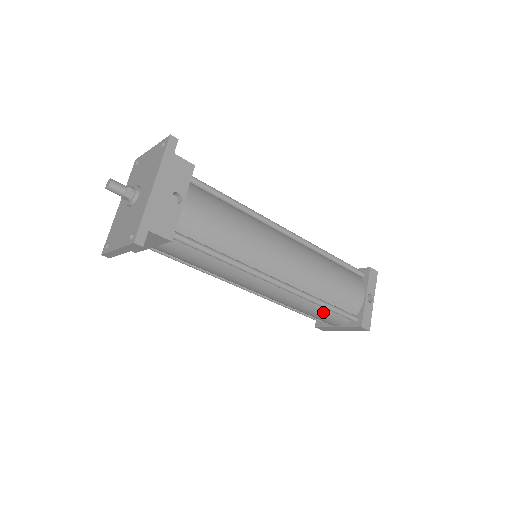
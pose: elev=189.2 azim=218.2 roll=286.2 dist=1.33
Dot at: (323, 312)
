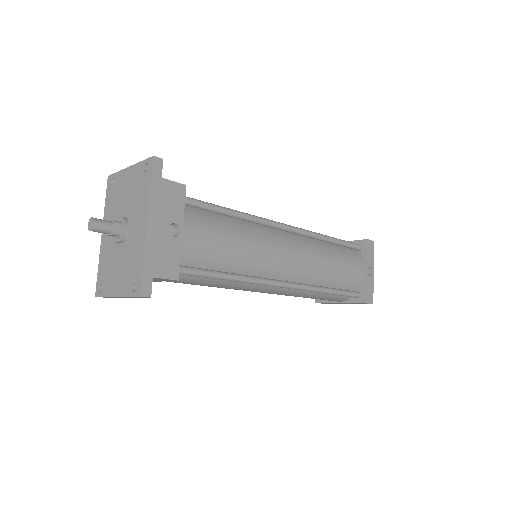
Dot at: (327, 296)
